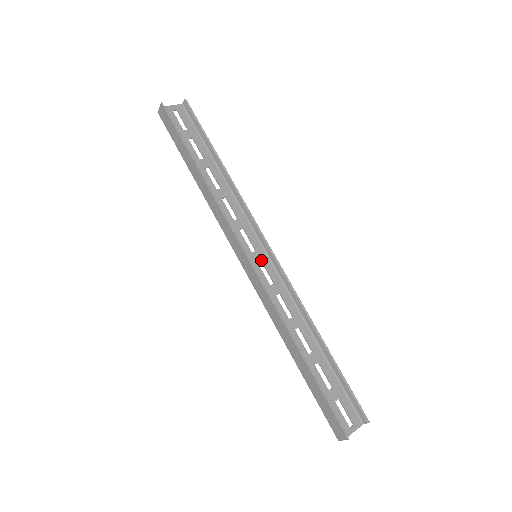
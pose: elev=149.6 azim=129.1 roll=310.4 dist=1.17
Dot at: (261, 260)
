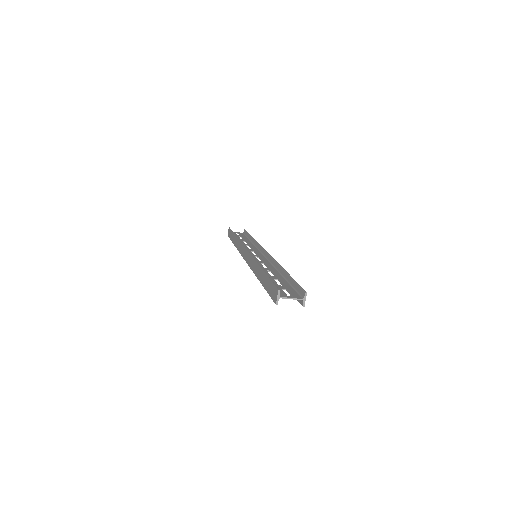
Dot at: (259, 257)
